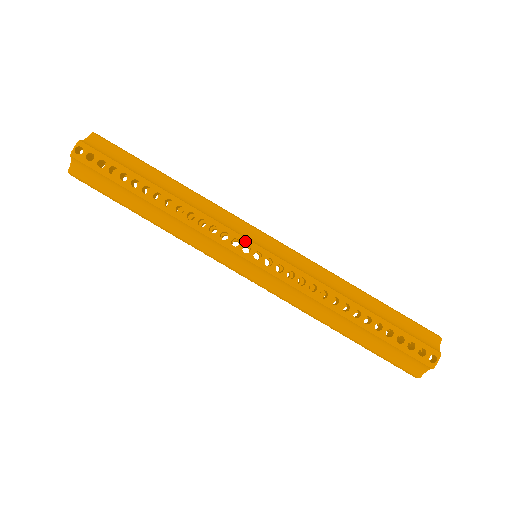
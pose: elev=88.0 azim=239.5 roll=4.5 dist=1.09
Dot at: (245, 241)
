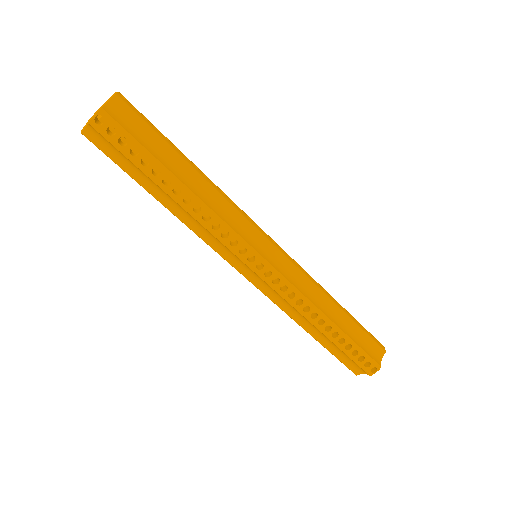
Dot at: (252, 251)
